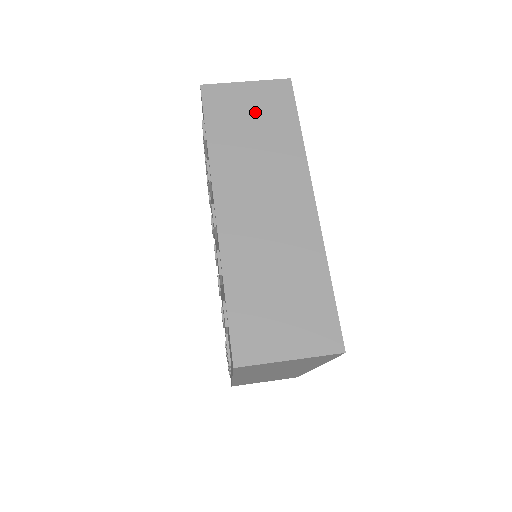
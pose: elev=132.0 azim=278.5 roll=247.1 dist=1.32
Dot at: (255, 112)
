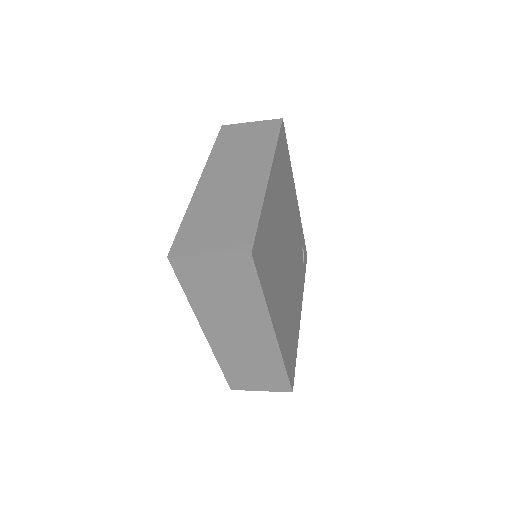
Dot at: occluded
